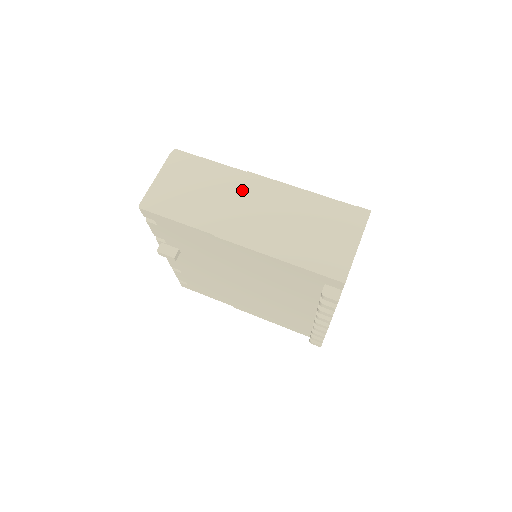
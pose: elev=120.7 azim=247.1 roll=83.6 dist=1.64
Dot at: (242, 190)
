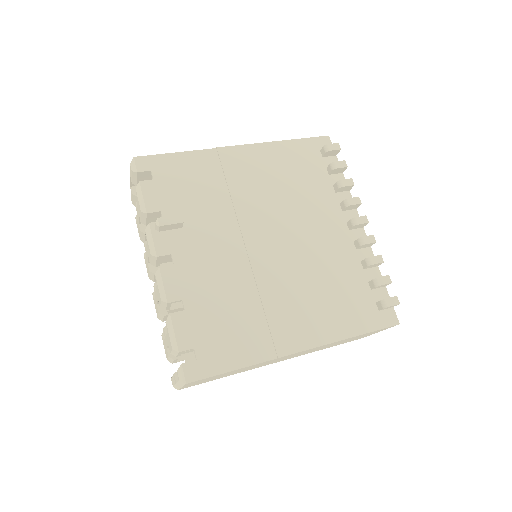
Dot at: occluded
